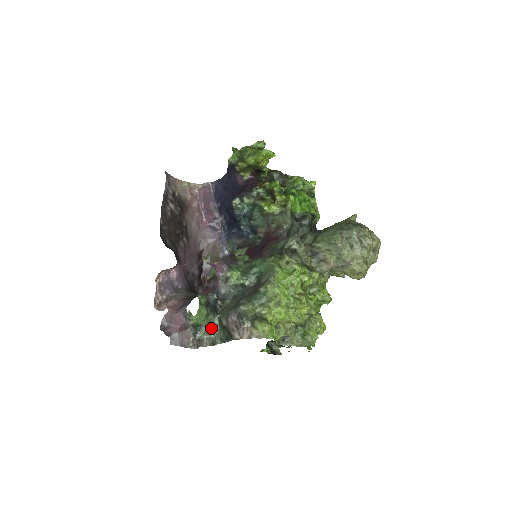
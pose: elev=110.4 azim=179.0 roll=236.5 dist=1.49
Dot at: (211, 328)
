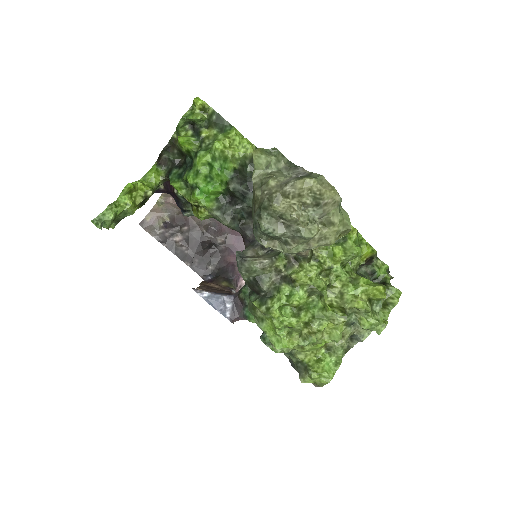
Dot at: occluded
